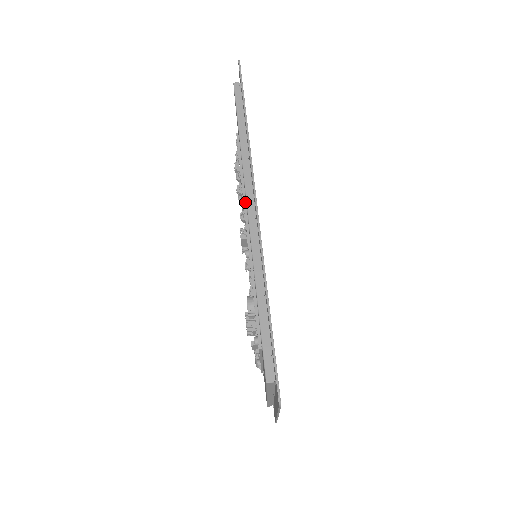
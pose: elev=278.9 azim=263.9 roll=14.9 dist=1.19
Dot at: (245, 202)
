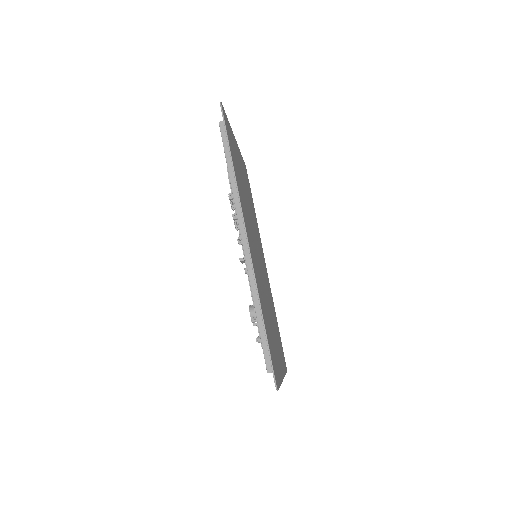
Dot at: occluded
